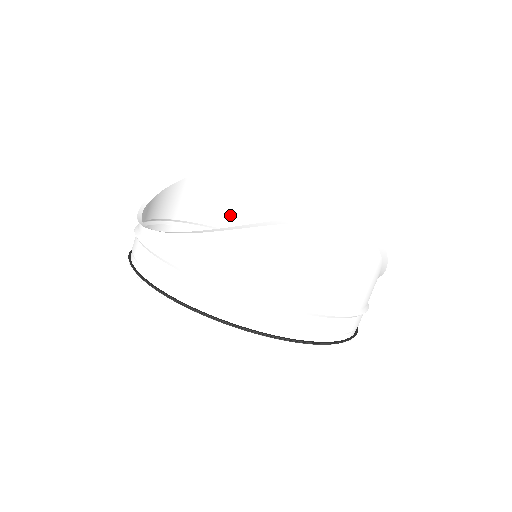
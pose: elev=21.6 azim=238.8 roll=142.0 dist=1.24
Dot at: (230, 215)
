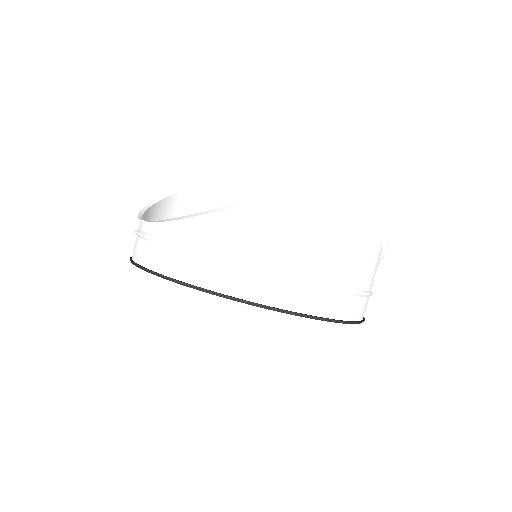
Dot at: occluded
